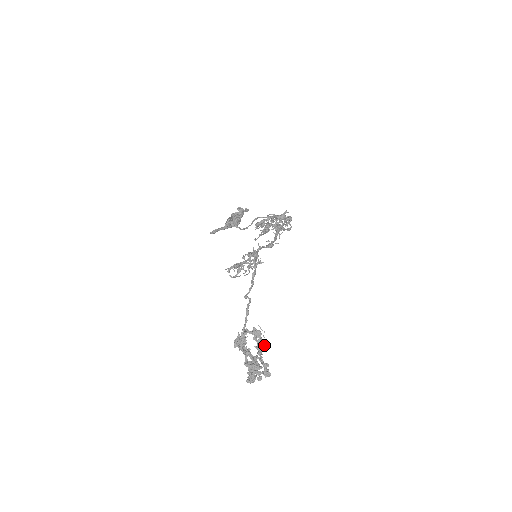
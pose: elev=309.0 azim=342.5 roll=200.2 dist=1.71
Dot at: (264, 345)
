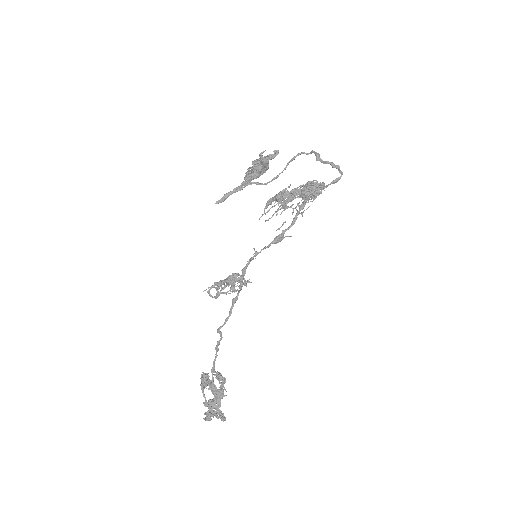
Dot at: (225, 390)
